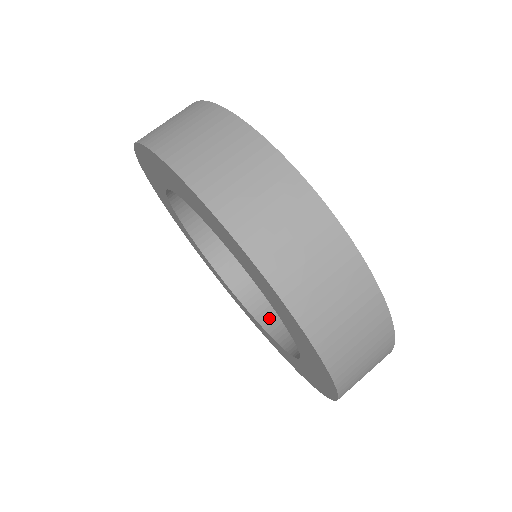
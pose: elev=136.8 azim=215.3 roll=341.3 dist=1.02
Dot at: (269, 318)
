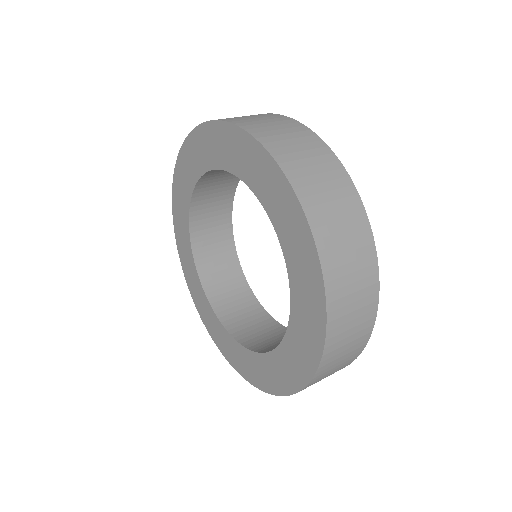
Dot at: (255, 343)
